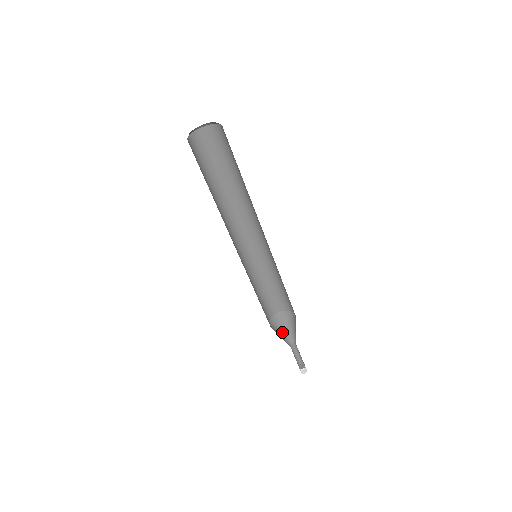
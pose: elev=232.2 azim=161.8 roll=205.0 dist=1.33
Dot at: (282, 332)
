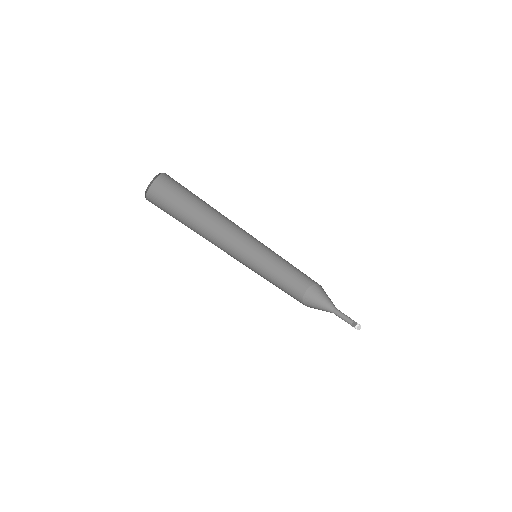
Dot at: (319, 307)
